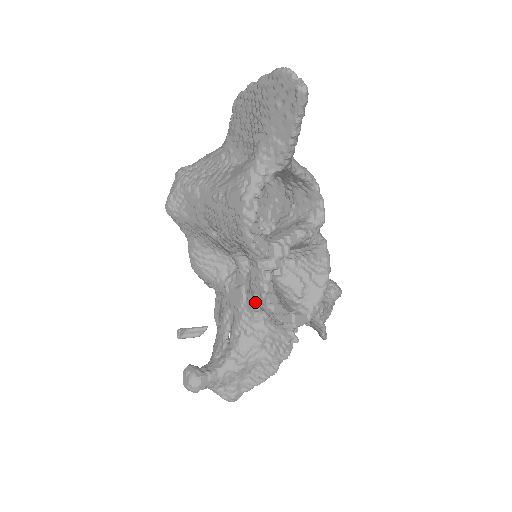
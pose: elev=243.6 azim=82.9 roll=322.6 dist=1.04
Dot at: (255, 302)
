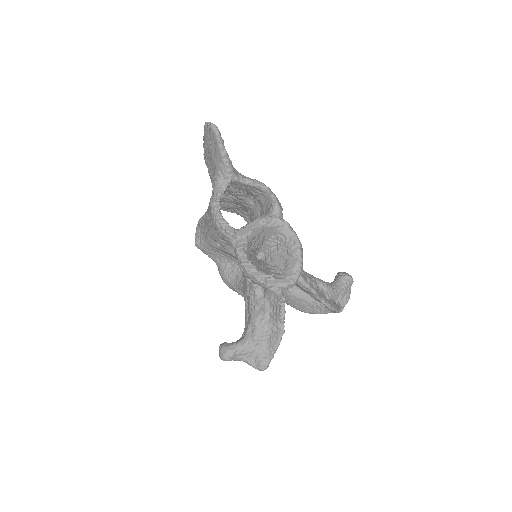
Dot at: (246, 277)
